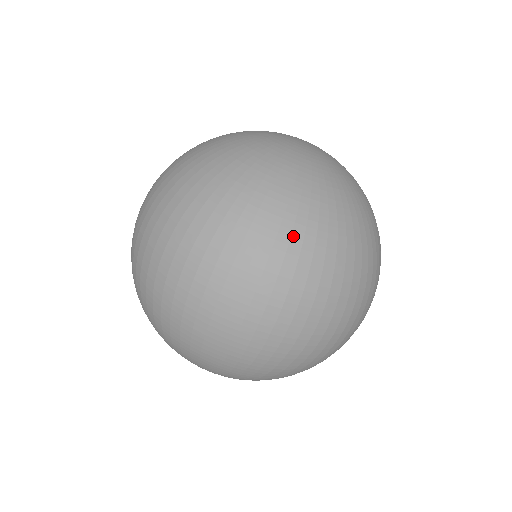
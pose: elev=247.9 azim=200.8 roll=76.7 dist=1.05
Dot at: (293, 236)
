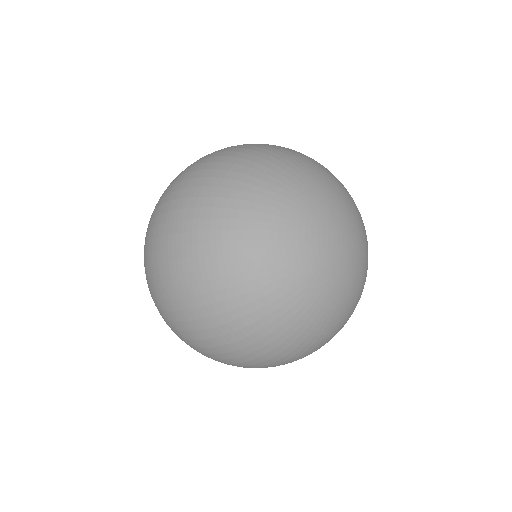
Dot at: occluded
